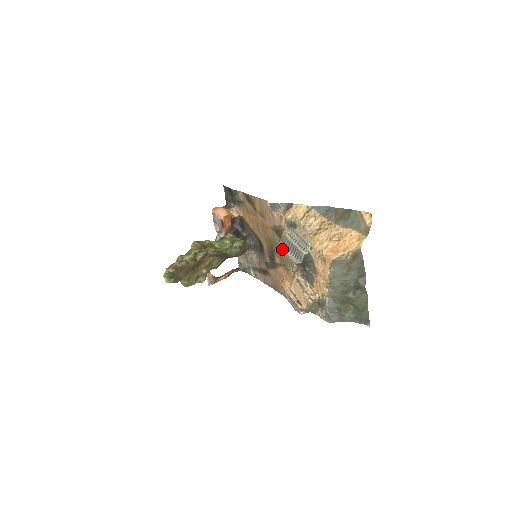
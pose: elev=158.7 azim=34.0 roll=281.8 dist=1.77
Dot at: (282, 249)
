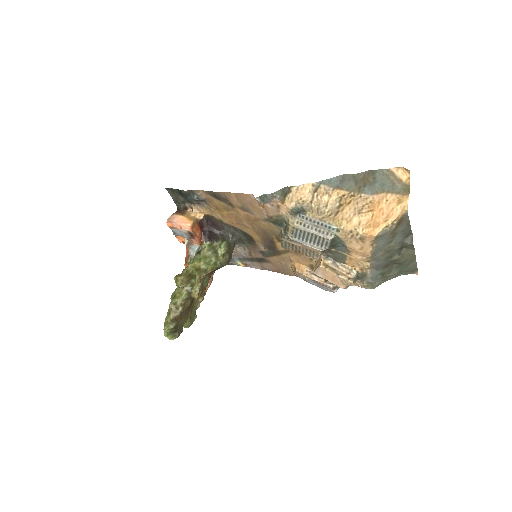
Dot at: (294, 241)
